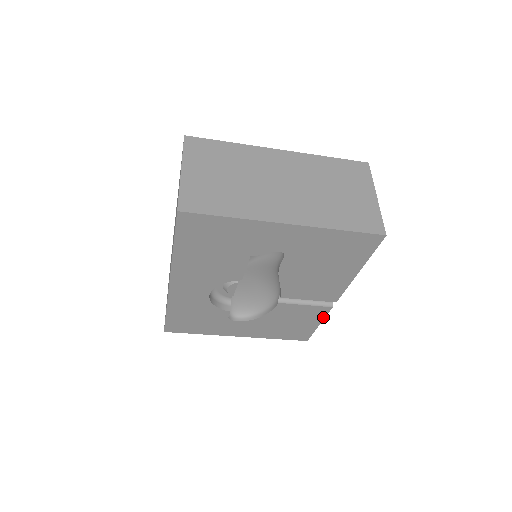
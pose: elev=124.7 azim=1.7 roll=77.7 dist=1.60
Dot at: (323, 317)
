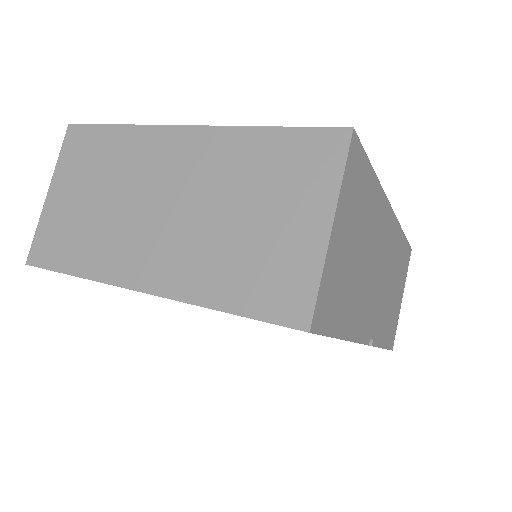
Dot at: occluded
